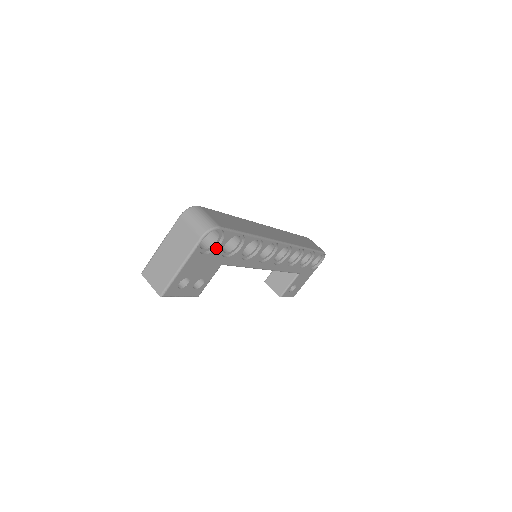
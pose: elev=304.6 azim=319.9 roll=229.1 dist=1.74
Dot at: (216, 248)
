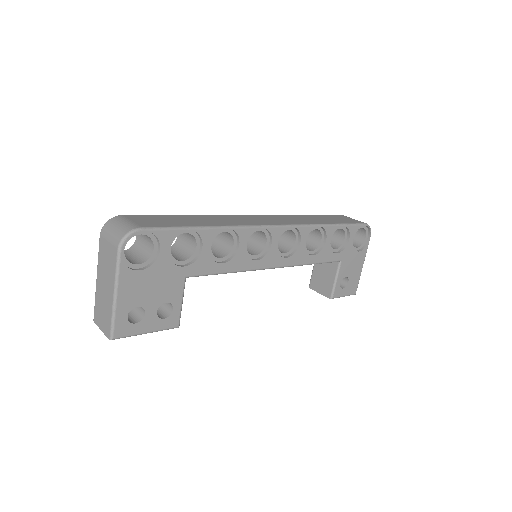
Dot at: (157, 257)
